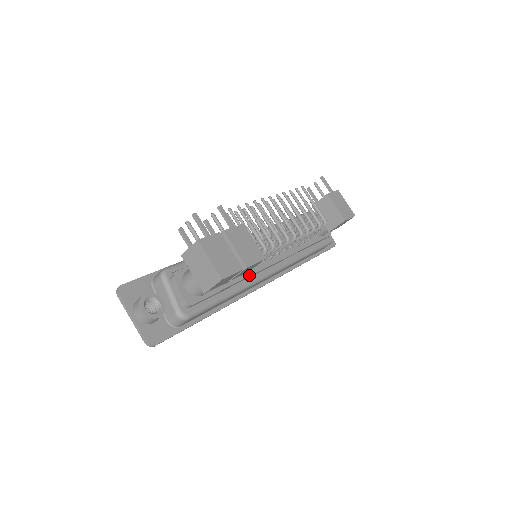
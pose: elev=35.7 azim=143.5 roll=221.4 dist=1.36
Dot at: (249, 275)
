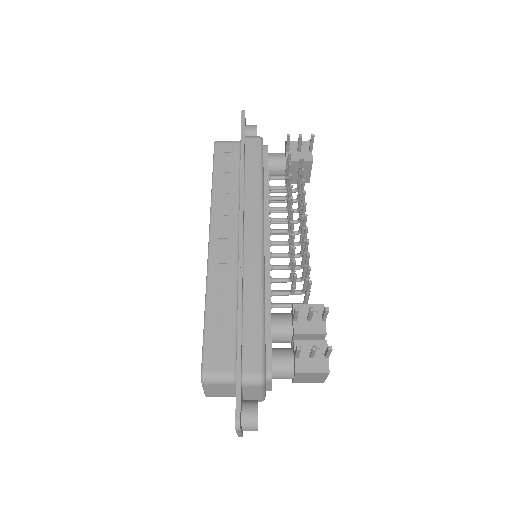
Dot at: occluded
